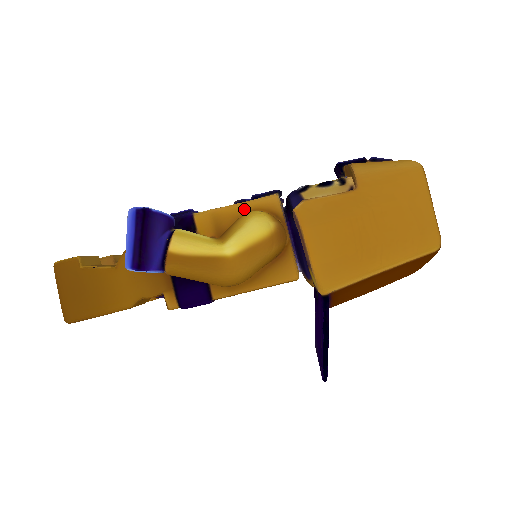
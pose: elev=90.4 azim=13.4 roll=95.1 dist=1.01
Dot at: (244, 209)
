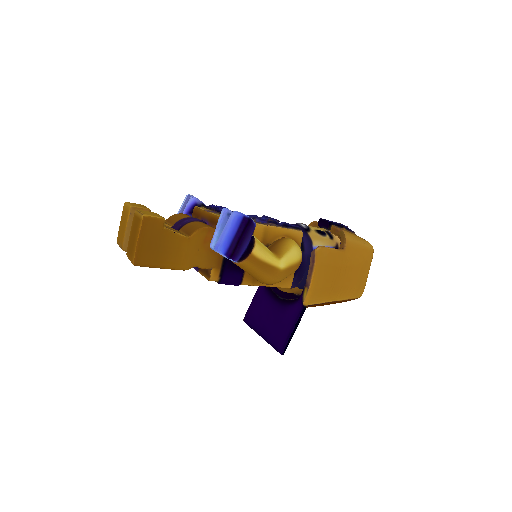
Dot at: (282, 233)
